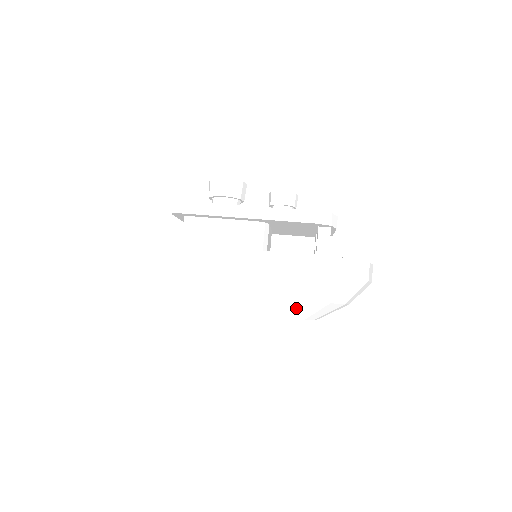
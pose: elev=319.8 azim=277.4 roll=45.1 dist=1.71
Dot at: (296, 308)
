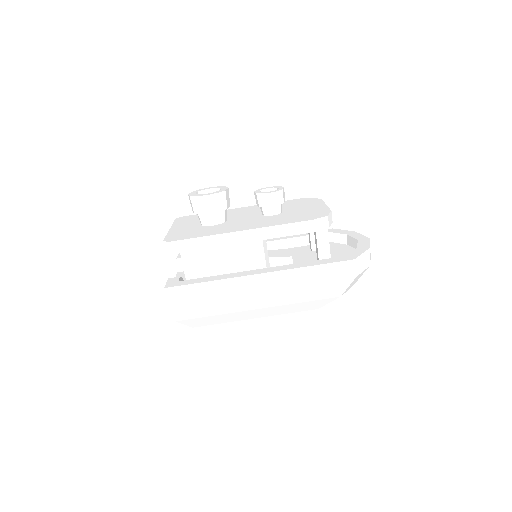
Dot at: (309, 305)
